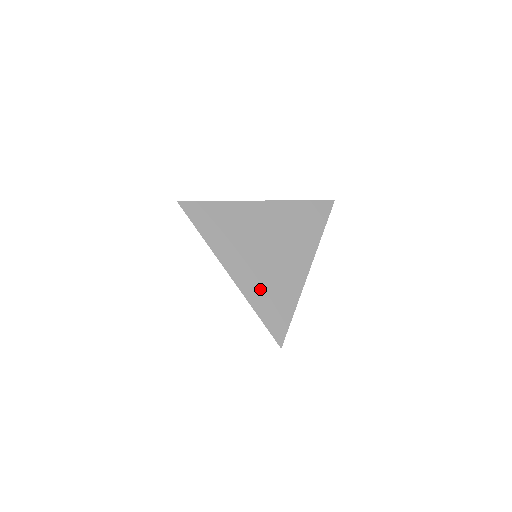
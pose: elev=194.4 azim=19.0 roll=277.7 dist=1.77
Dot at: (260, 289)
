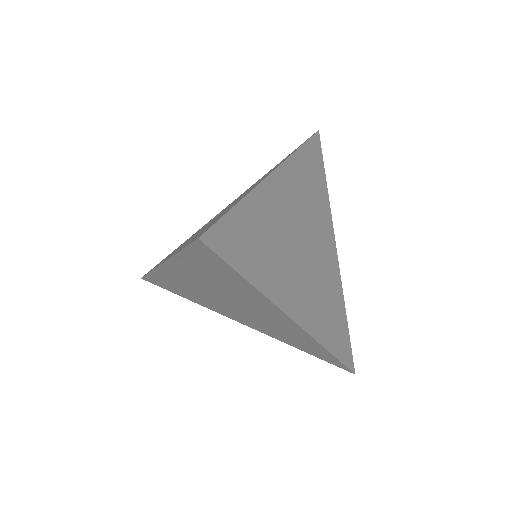
Dot at: (321, 315)
